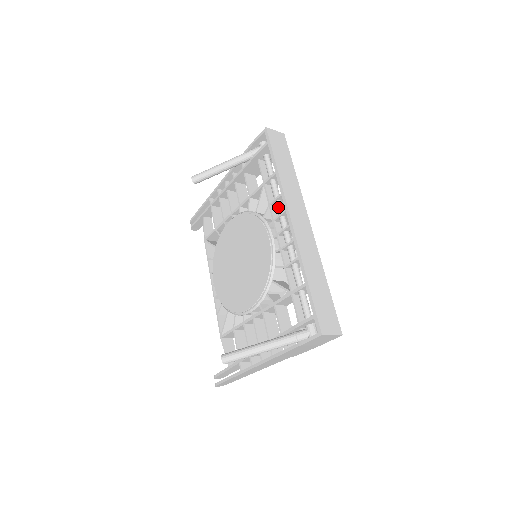
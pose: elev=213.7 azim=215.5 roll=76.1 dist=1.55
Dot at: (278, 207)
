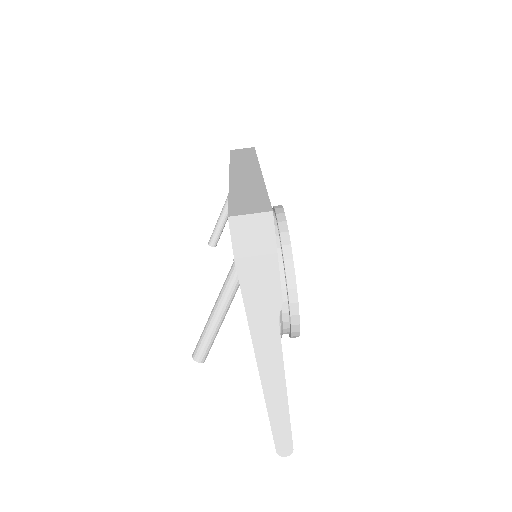
Dot at: occluded
